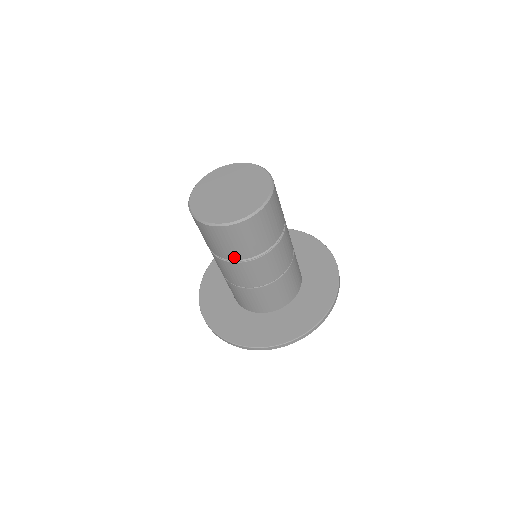
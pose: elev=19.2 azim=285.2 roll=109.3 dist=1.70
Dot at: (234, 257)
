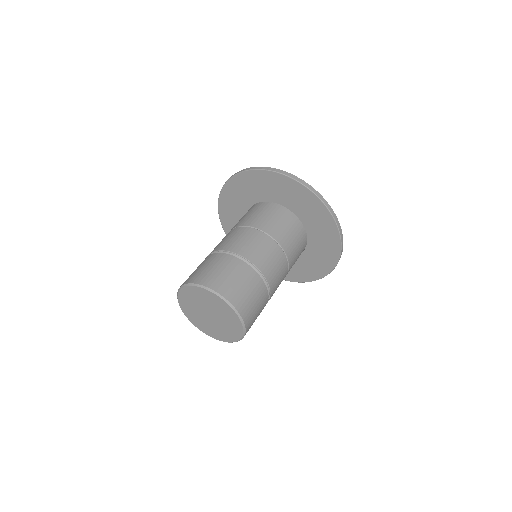
Dot at: occluded
